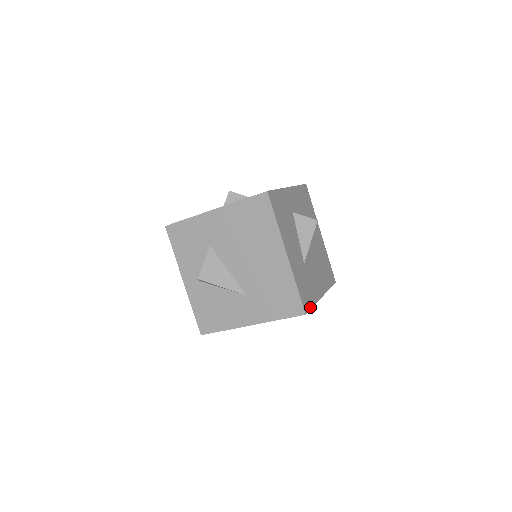
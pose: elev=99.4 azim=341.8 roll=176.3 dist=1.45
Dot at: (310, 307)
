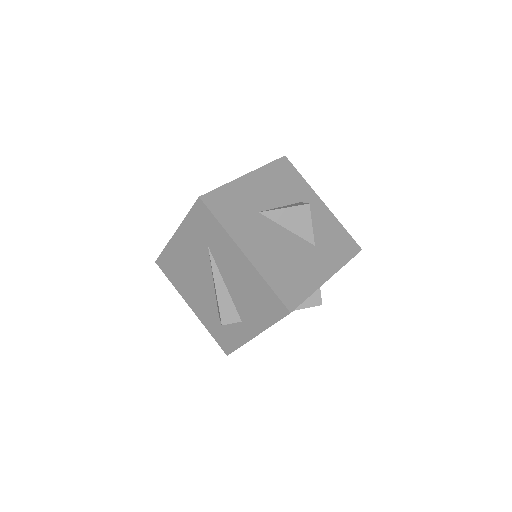
Dot at: (213, 212)
